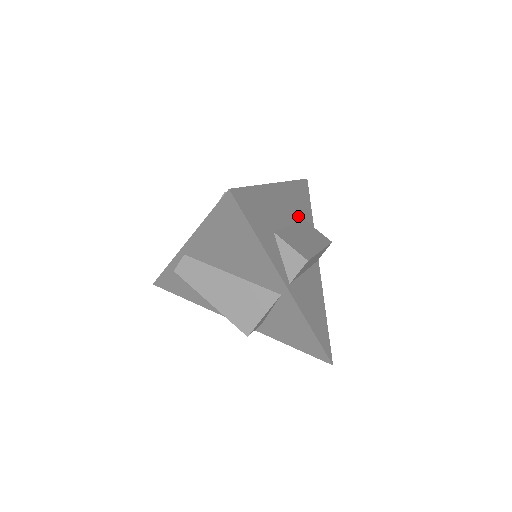
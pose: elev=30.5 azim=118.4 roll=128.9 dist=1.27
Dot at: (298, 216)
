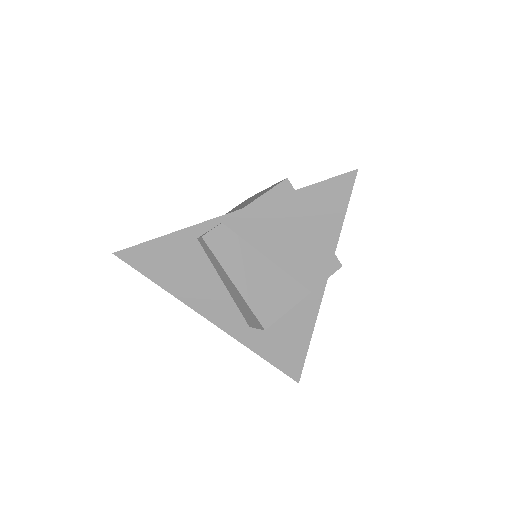
Dot at: occluded
